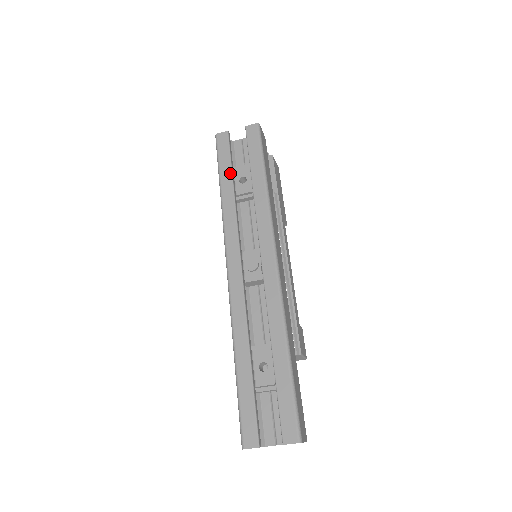
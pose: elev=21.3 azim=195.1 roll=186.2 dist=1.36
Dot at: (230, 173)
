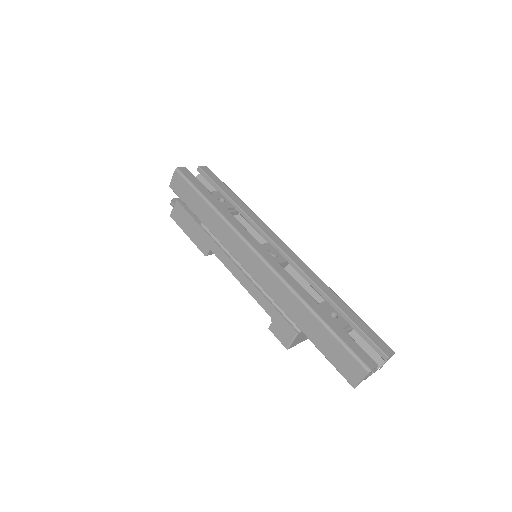
Dot at: (210, 193)
